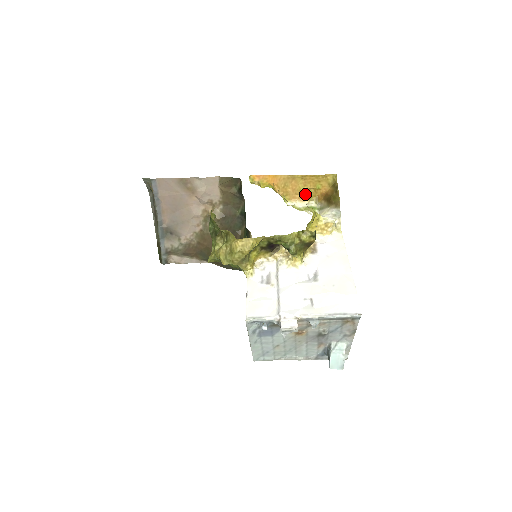
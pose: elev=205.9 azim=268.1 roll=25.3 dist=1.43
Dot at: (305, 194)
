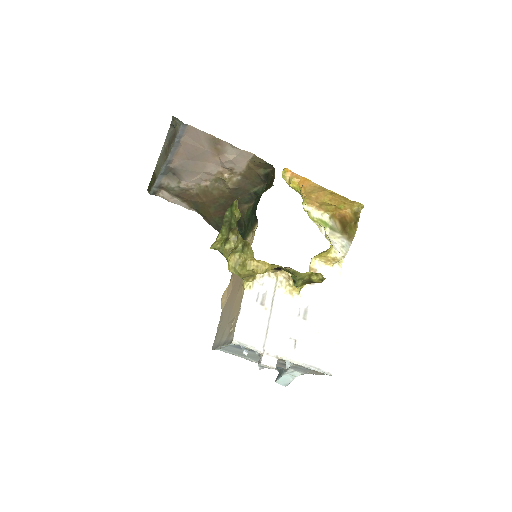
Dot at: (325, 206)
